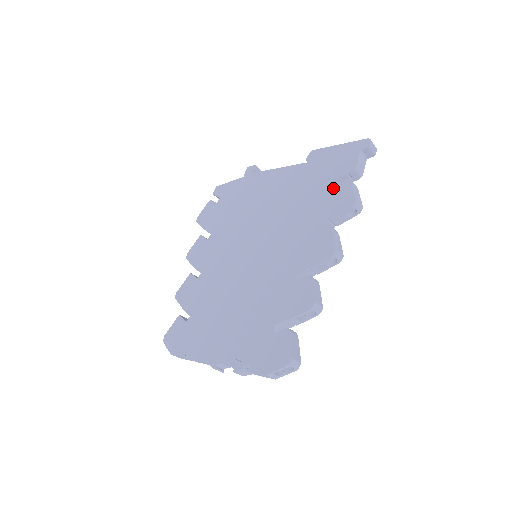
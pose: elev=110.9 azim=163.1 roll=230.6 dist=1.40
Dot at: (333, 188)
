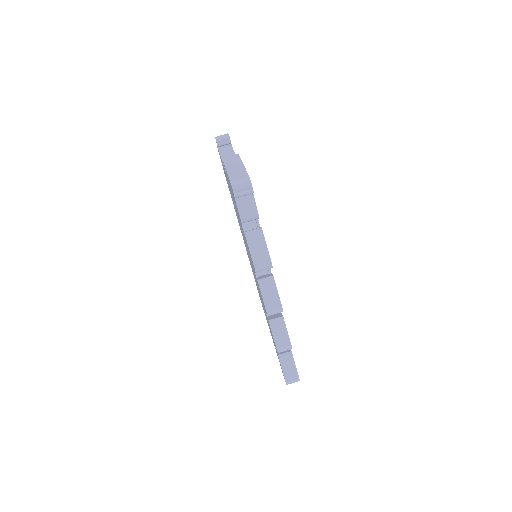
Dot at: (244, 234)
